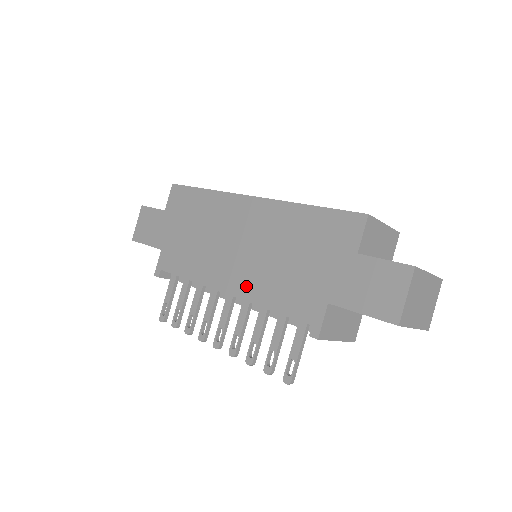
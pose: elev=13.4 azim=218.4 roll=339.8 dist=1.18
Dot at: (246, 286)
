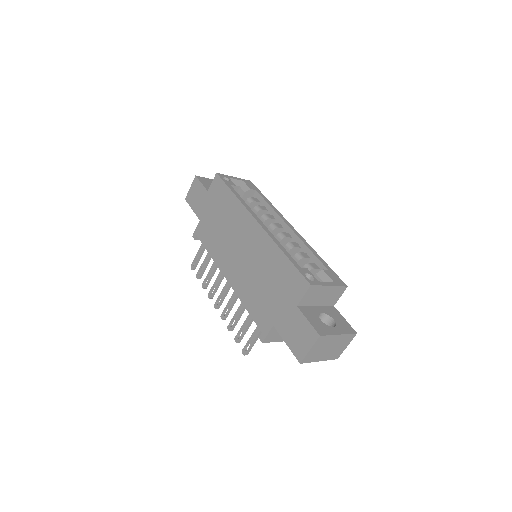
Dot at: (237, 283)
